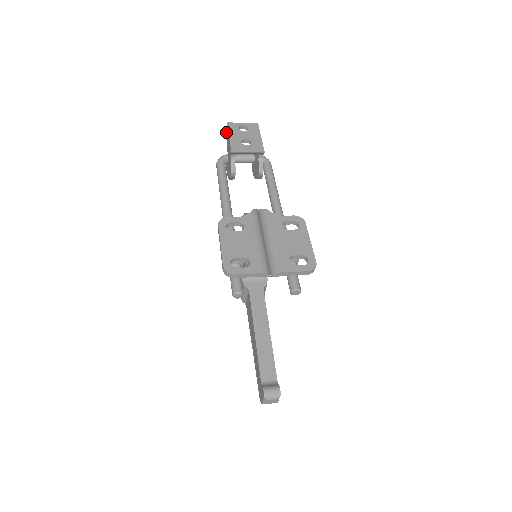
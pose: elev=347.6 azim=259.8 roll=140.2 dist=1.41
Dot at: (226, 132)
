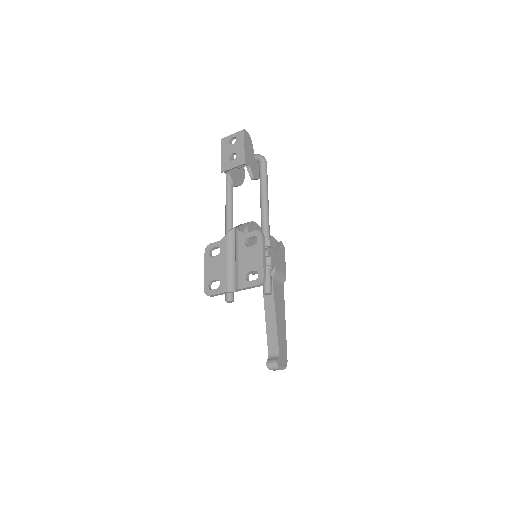
Dot at: occluded
